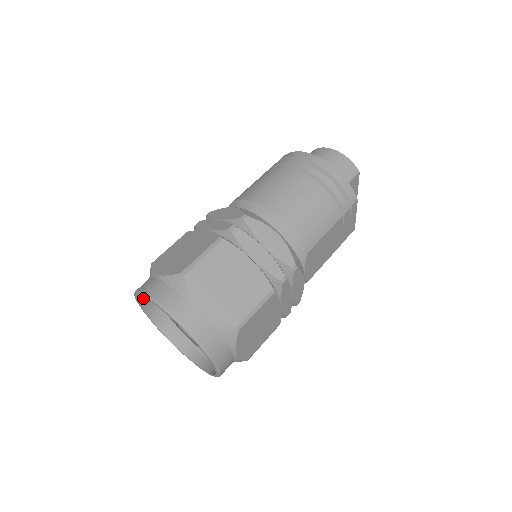
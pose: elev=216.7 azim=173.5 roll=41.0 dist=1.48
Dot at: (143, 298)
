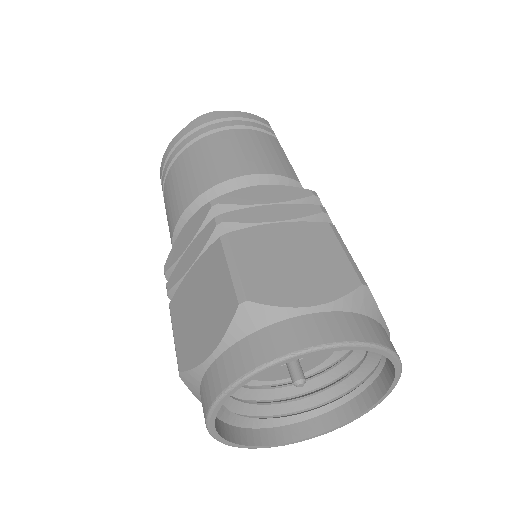
Dot at: (216, 425)
